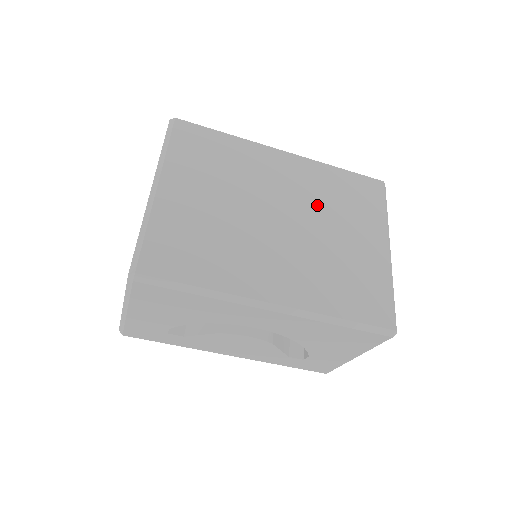
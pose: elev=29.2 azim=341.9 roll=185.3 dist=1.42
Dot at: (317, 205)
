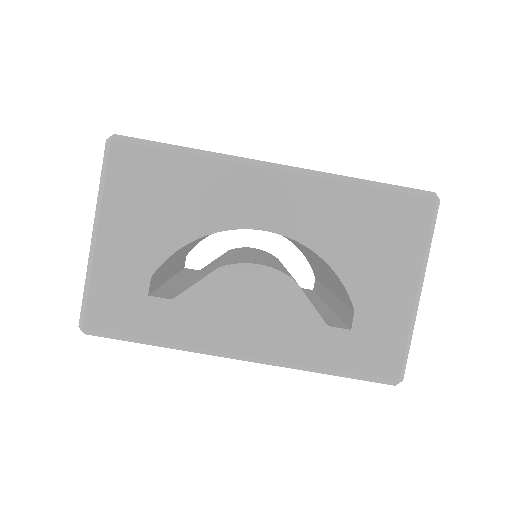
Dot at: occluded
